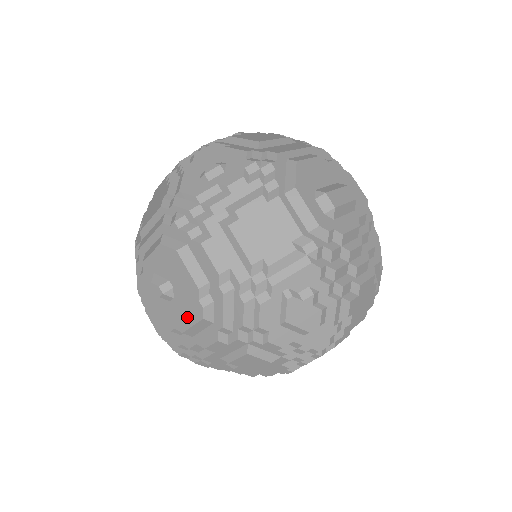
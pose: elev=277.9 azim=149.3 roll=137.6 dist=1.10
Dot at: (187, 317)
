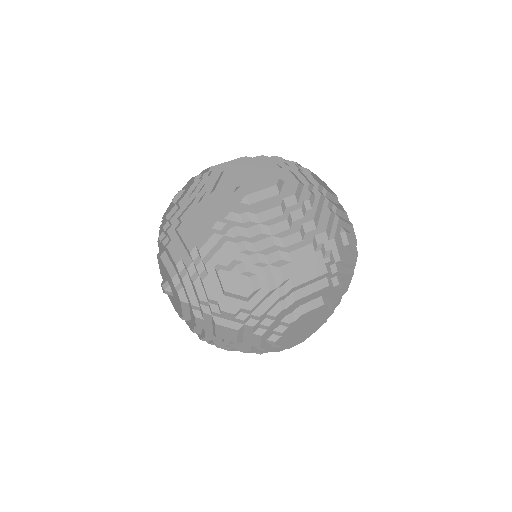
Dot at: (179, 304)
